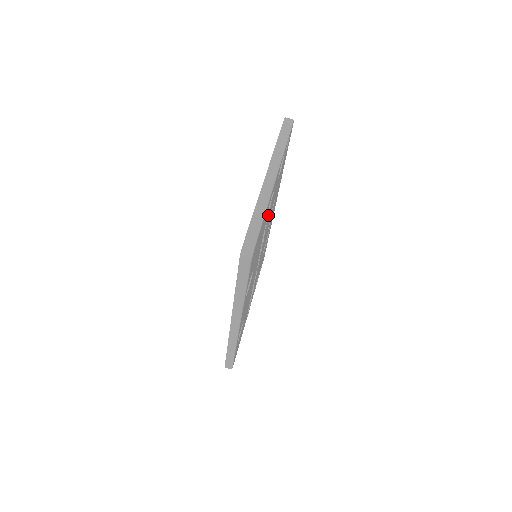
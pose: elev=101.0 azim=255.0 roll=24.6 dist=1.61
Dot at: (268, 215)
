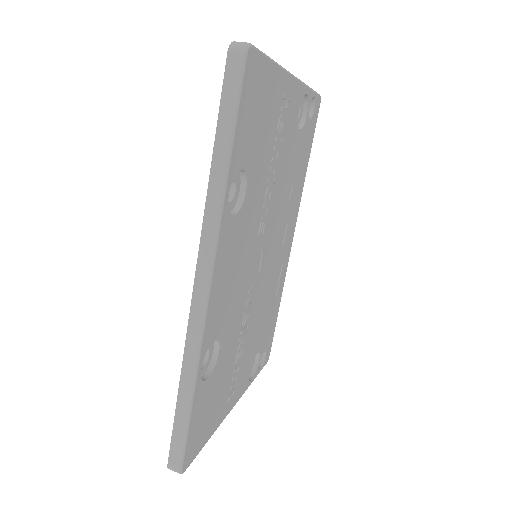
Dot at: (280, 131)
